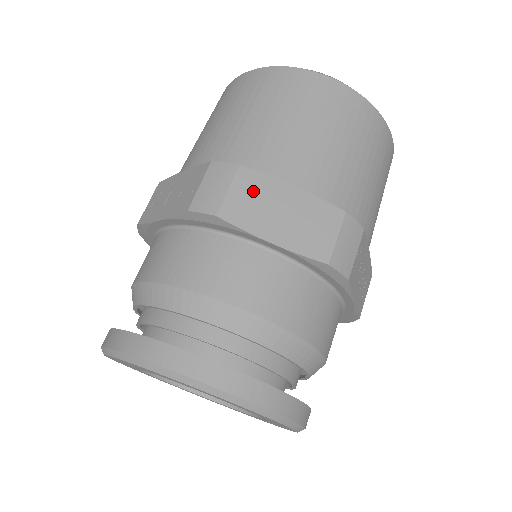
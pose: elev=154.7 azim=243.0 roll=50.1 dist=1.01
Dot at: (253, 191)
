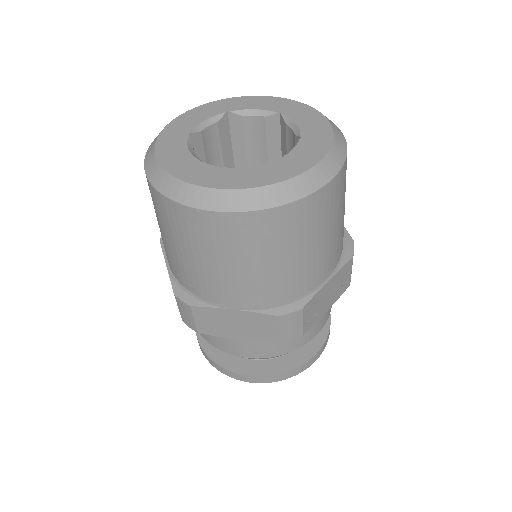
Dot at: (209, 318)
